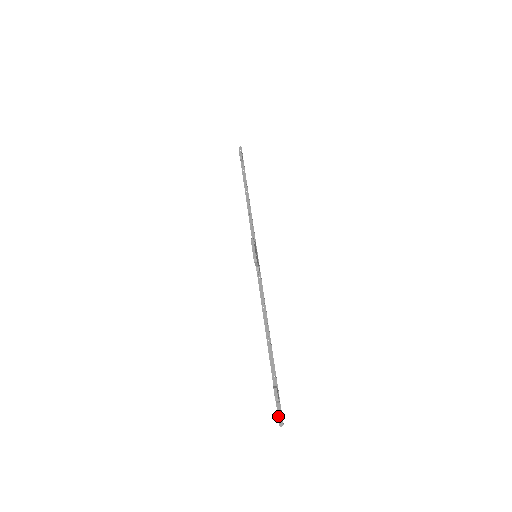
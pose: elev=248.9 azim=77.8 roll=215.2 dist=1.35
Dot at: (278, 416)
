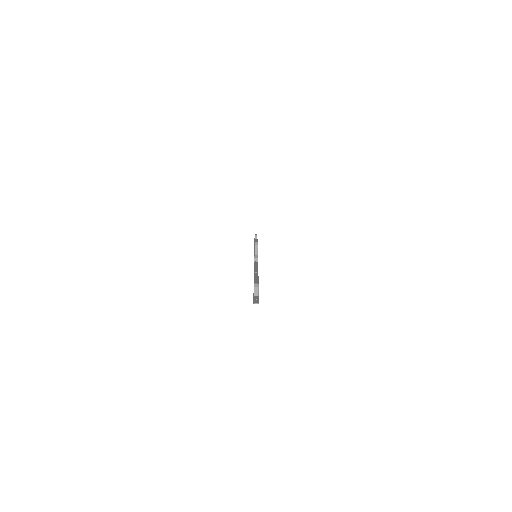
Dot at: (254, 299)
